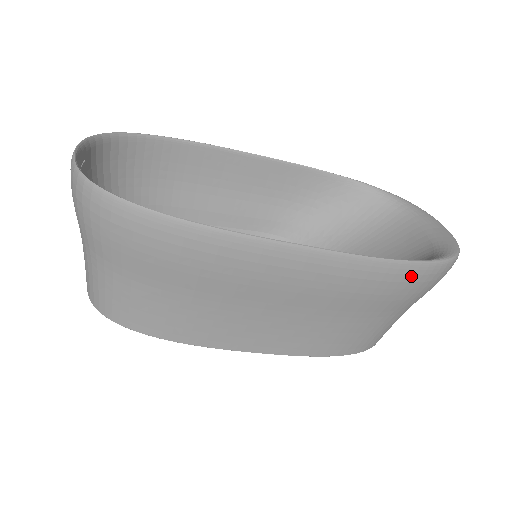
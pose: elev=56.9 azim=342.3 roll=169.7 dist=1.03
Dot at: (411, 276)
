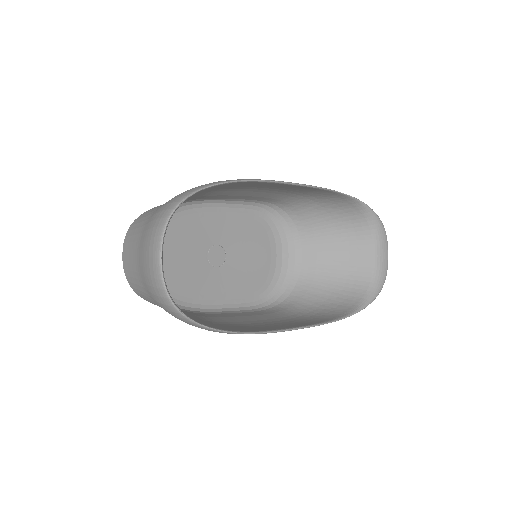
Dot at: occluded
